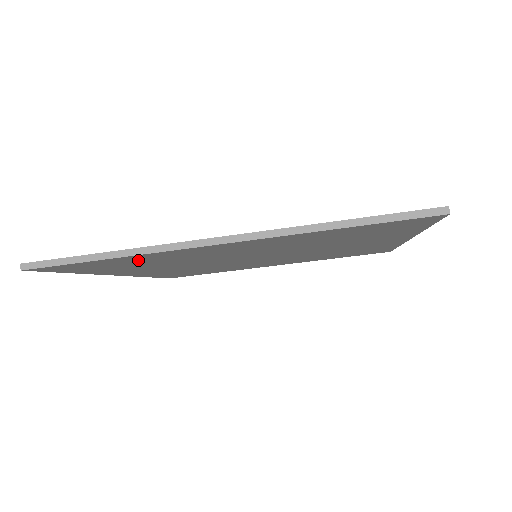
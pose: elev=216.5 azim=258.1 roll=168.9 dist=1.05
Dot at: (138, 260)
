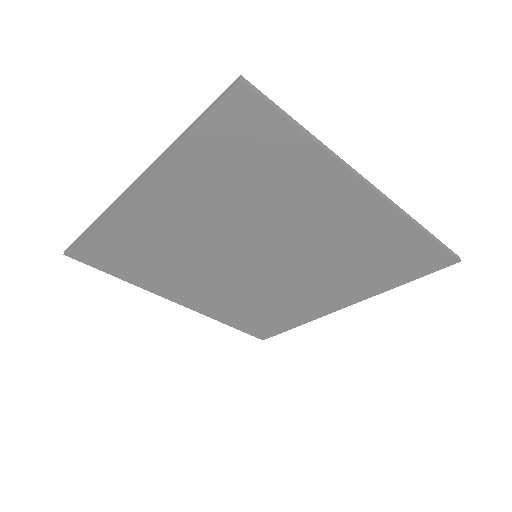
Dot at: (124, 238)
